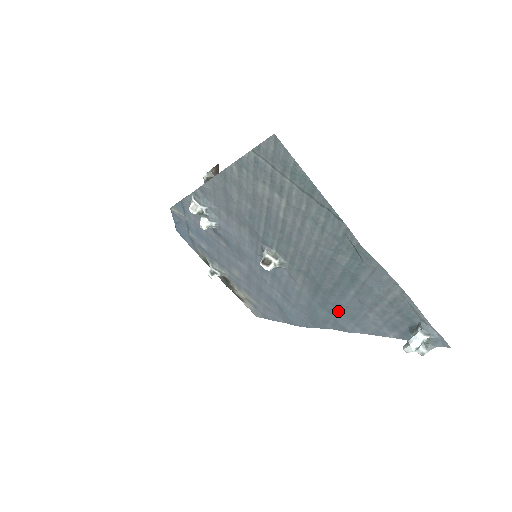
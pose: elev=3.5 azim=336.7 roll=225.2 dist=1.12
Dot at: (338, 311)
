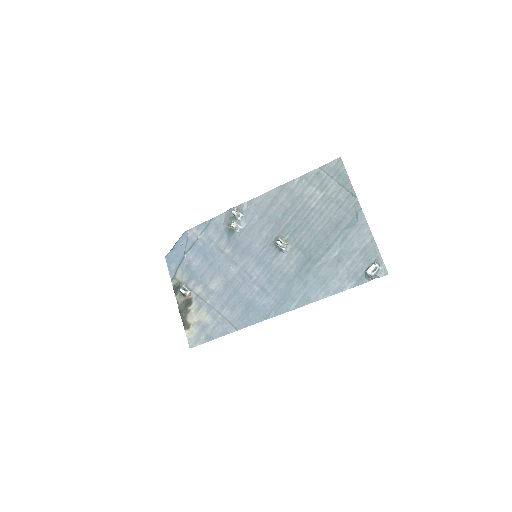
Dot at: (314, 280)
